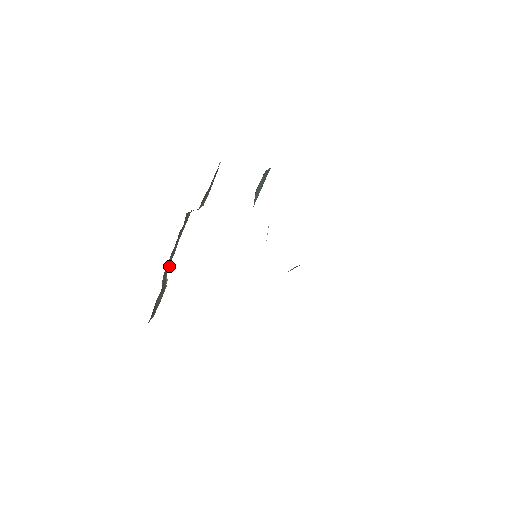
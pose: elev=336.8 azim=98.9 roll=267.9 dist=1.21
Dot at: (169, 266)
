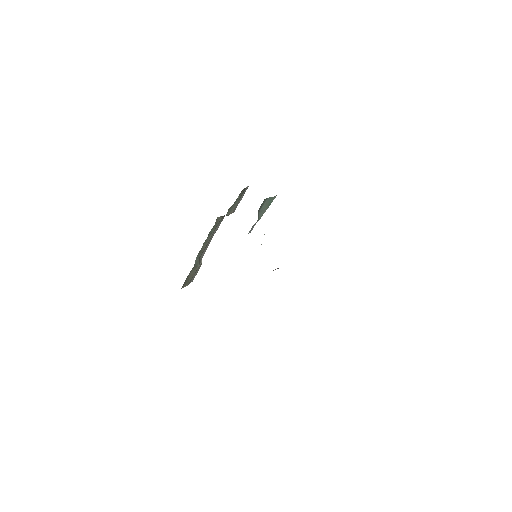
Dot at: occluded
